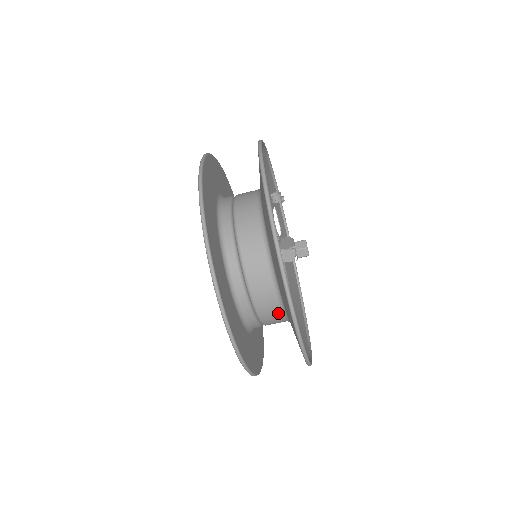
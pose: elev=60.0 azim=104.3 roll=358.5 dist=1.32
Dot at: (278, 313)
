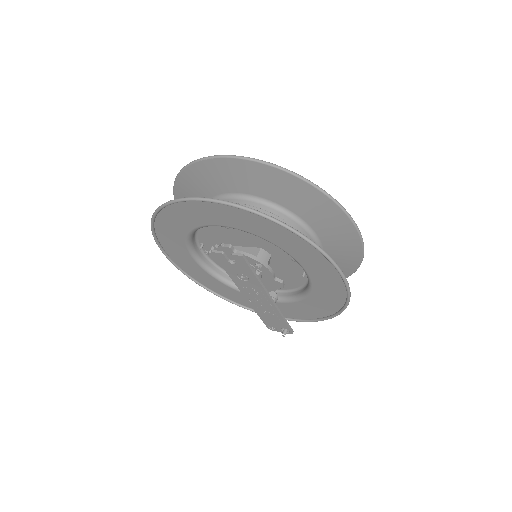
Dot at: (261, 207)
